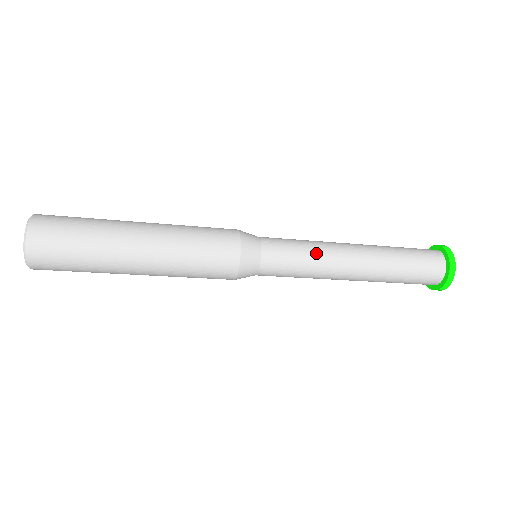
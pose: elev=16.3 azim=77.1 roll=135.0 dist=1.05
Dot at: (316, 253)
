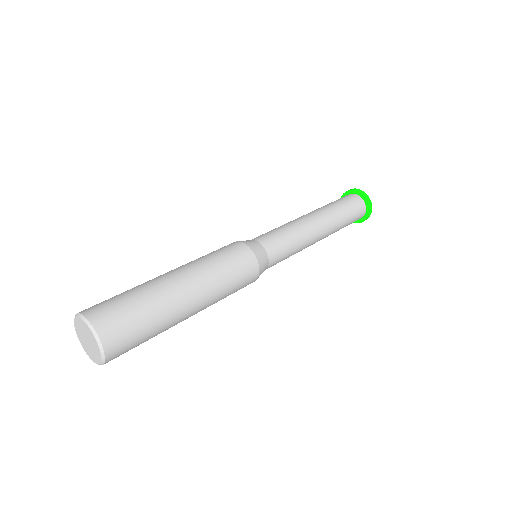
Dot at: (300, 247)
